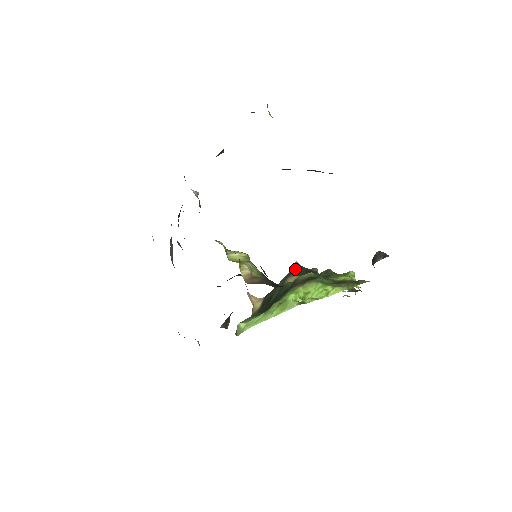
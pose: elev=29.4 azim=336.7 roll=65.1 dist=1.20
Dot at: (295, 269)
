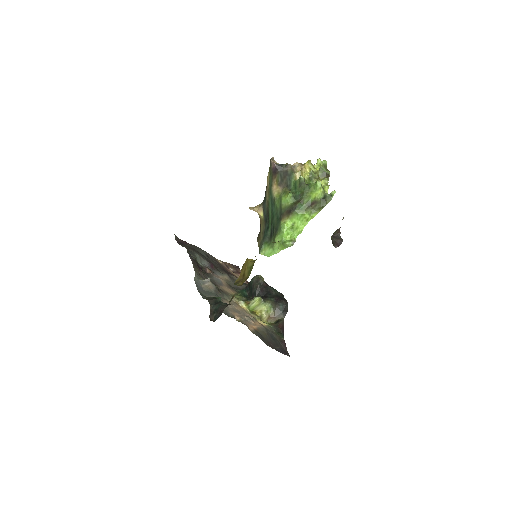
Dot at: (274, 172)
